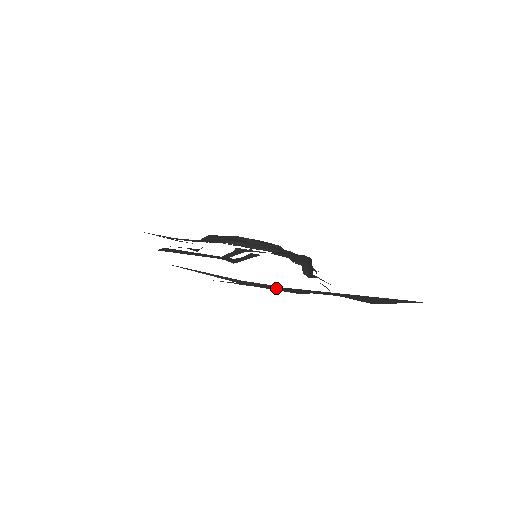
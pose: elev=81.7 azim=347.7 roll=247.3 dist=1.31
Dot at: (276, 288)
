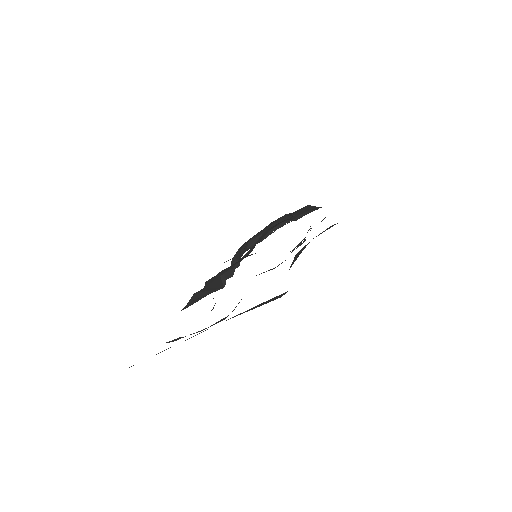
Dot at: (160, 352)
